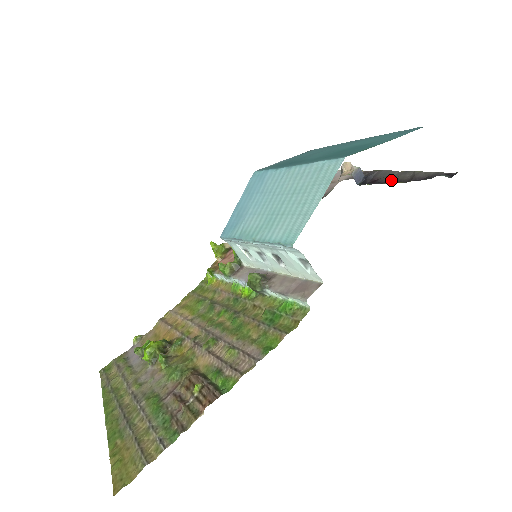
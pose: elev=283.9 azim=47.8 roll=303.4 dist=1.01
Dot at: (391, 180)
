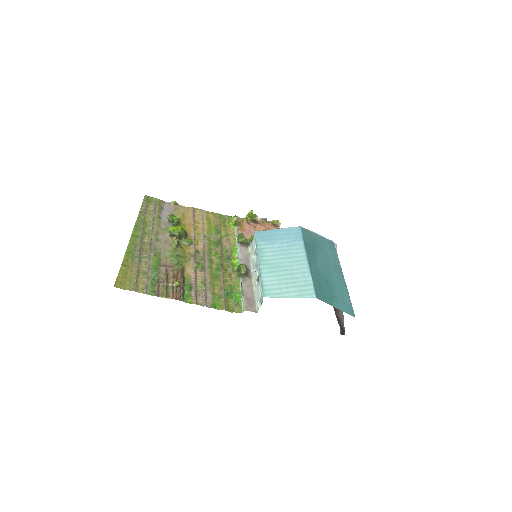
Dot at: occluded
